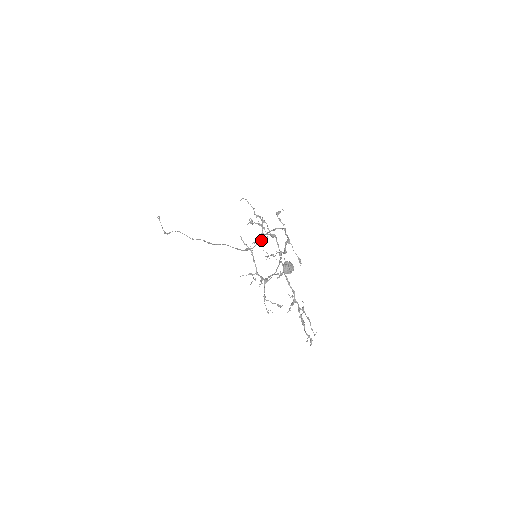
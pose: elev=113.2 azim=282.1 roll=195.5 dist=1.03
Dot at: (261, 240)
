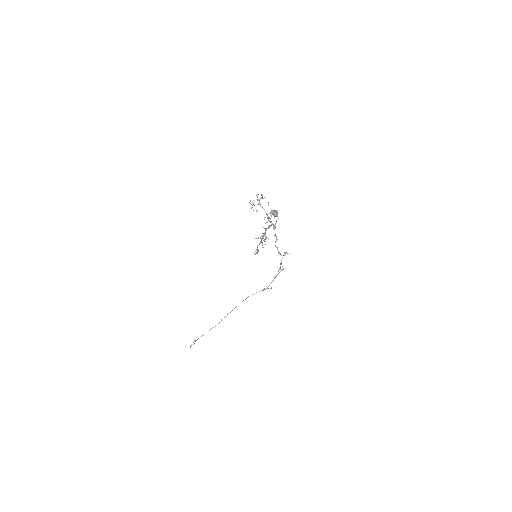
Dot at: occluded
